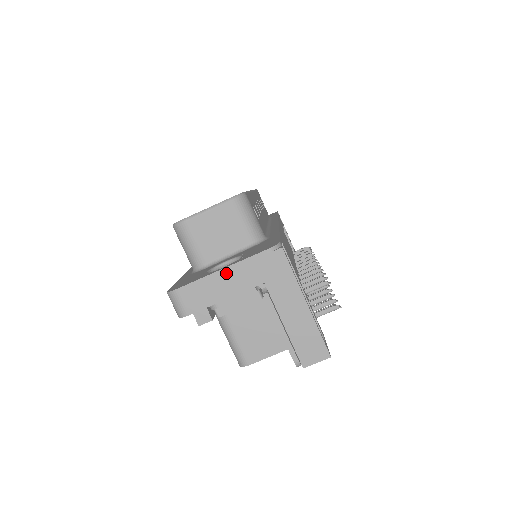
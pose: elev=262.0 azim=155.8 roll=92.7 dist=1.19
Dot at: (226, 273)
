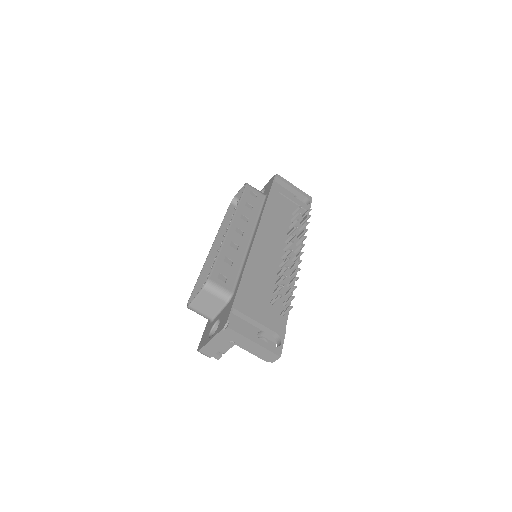
Dot at: (213, 341)
